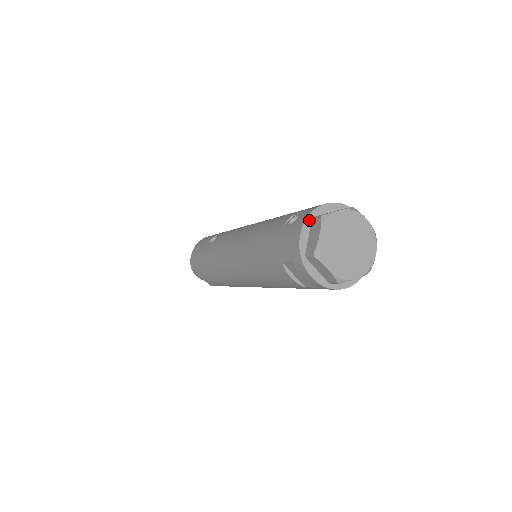
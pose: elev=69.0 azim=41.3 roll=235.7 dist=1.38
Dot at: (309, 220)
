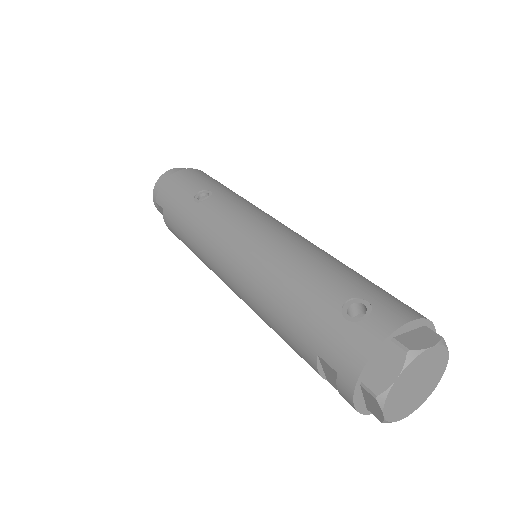
Dot at: (386, 341)
